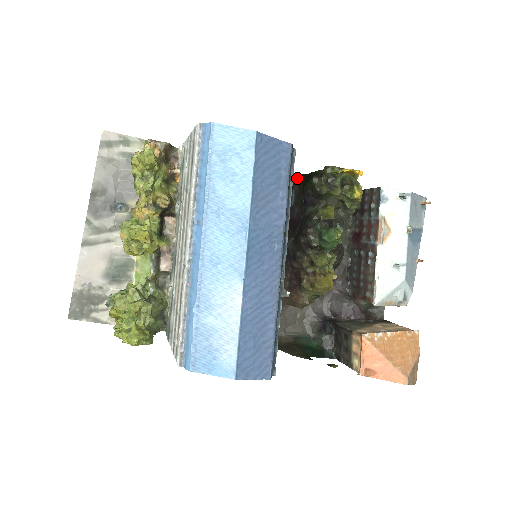
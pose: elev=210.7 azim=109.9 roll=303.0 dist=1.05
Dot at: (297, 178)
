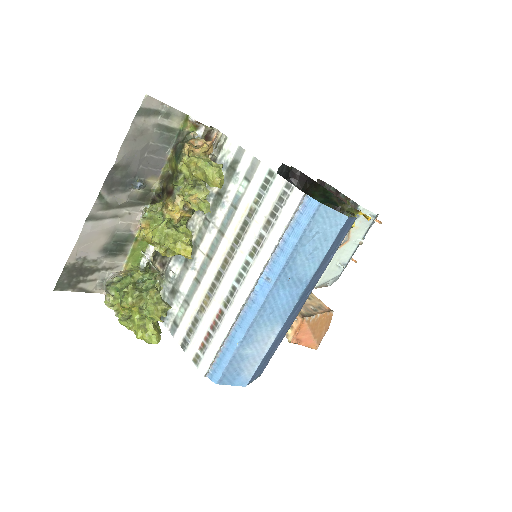
Dot at: (299, 175)
